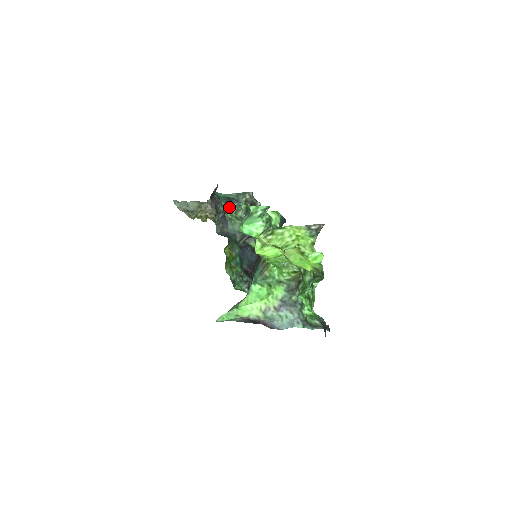
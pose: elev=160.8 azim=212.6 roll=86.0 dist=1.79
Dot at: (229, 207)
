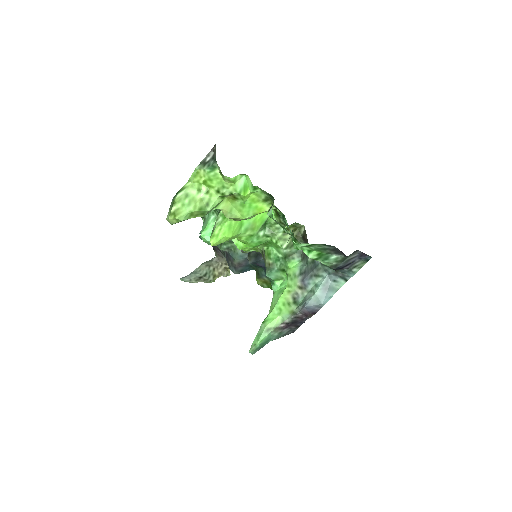
Dot at: occluded
